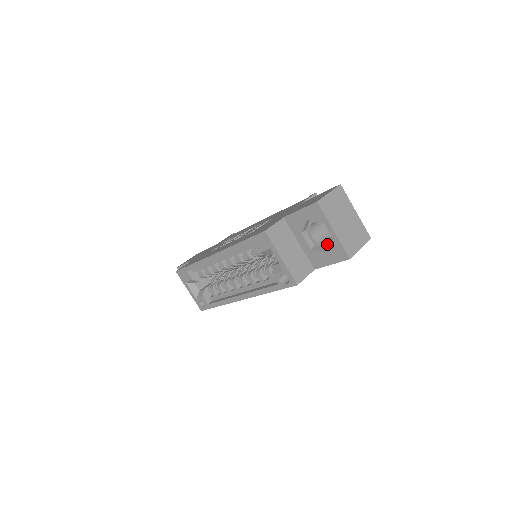
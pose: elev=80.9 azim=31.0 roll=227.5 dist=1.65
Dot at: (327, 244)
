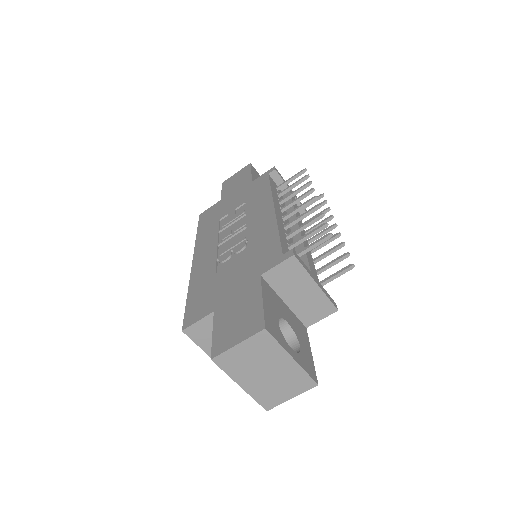
Dot at: occluded
